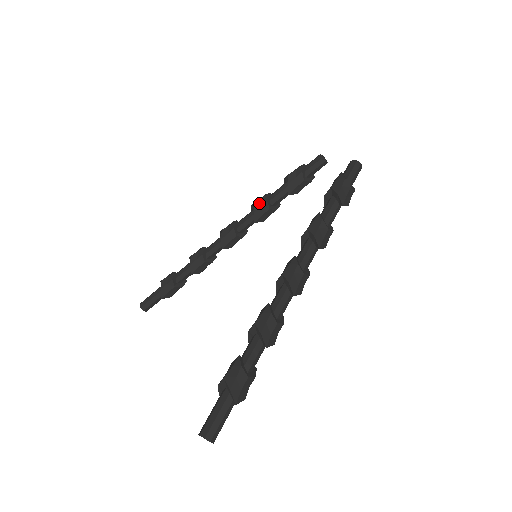
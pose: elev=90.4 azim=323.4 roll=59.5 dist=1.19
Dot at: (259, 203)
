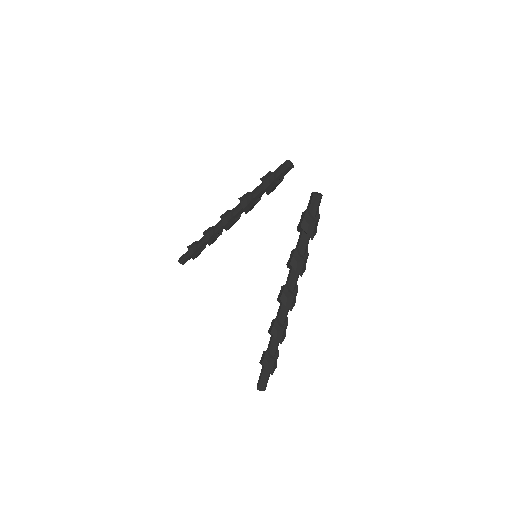
Dot at: (245, 202)
